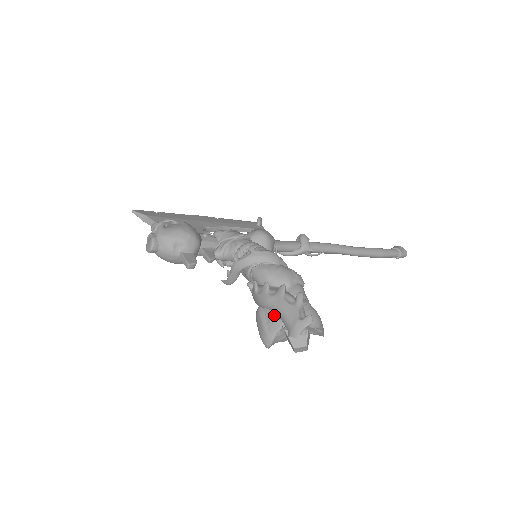
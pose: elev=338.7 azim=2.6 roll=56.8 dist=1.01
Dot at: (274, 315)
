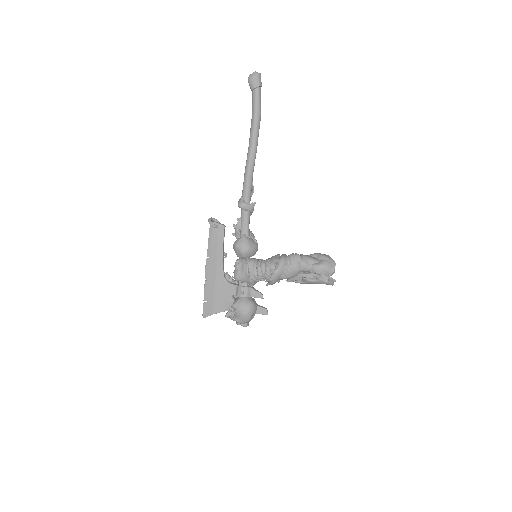
Dot at: occluded
